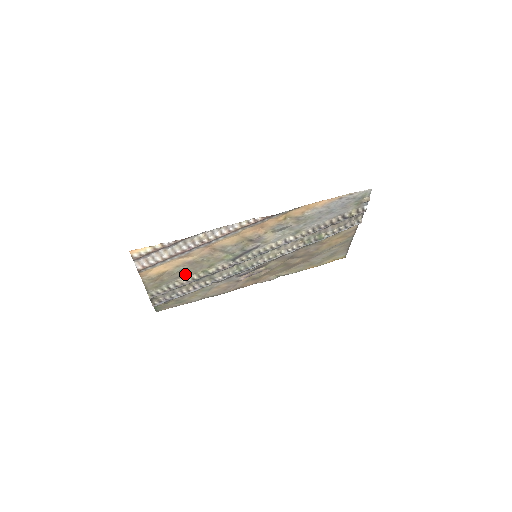
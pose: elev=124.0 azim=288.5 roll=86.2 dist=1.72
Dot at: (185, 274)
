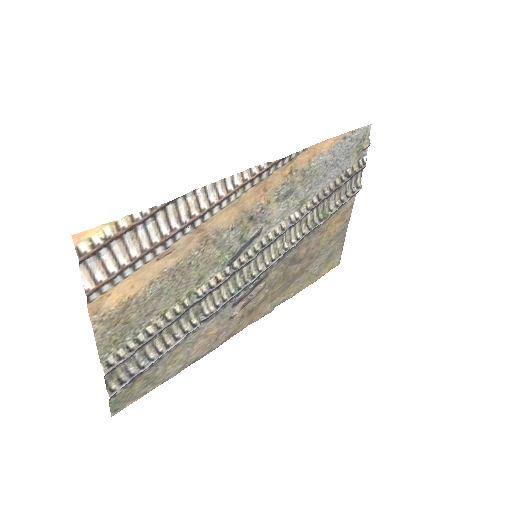
Dot at: (162, 304)
